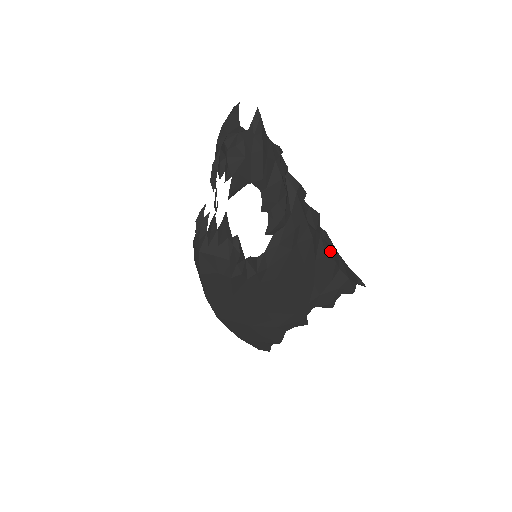
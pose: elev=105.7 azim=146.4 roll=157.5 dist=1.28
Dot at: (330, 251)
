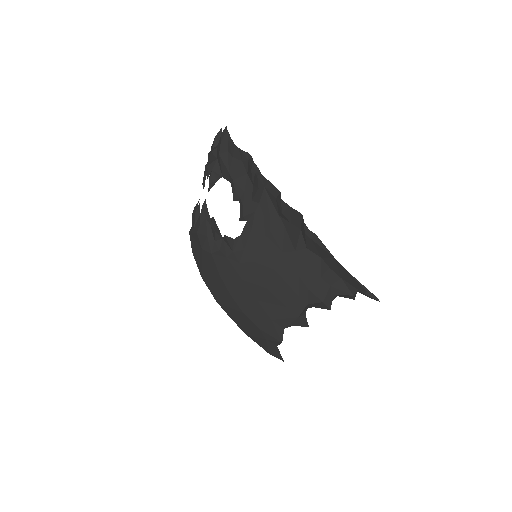
Dot at: (317, 249)
